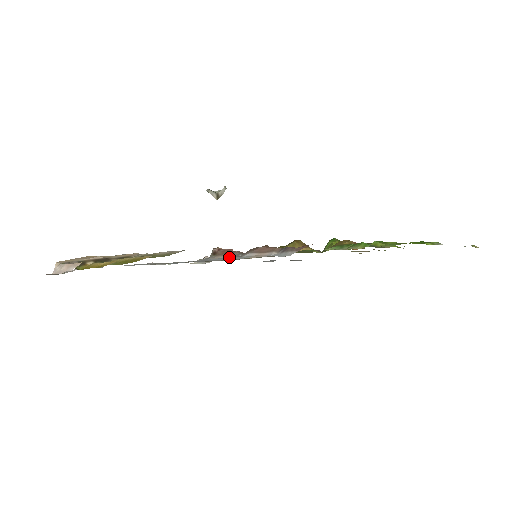
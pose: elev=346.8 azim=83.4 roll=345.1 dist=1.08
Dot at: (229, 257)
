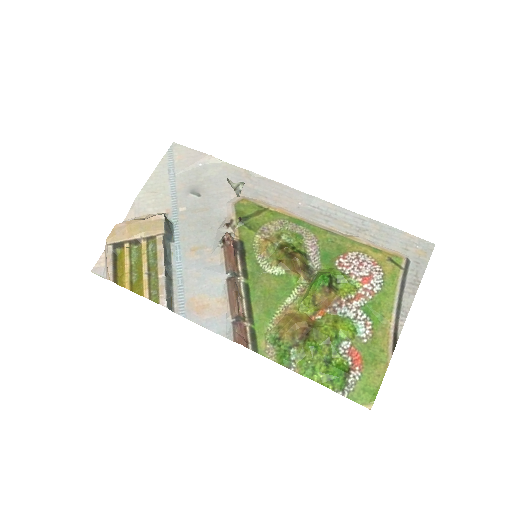
Dot at: (218, 275)
